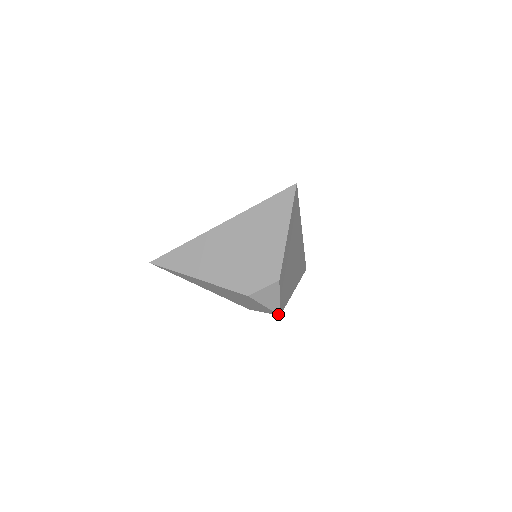
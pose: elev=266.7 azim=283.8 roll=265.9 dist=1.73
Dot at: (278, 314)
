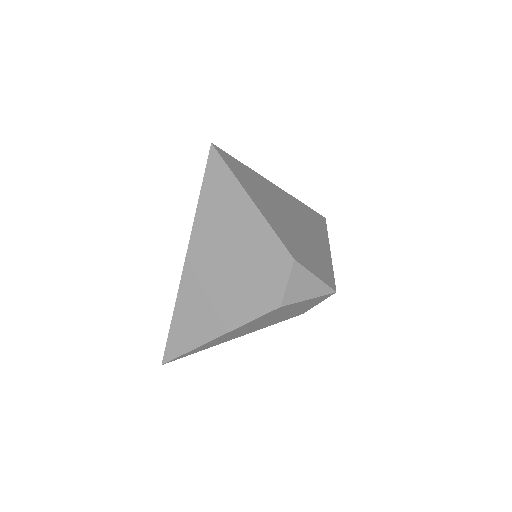
Dot at: (332, 293)
